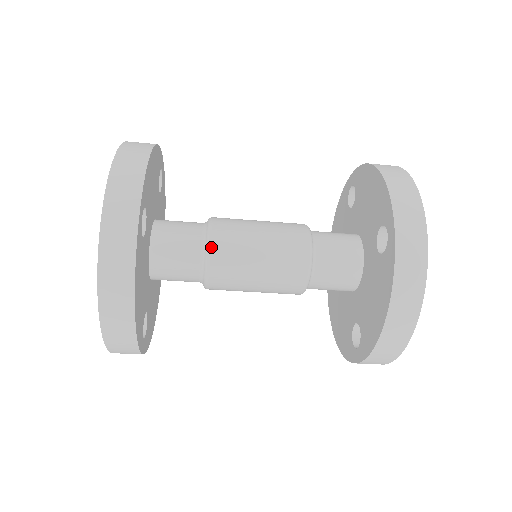
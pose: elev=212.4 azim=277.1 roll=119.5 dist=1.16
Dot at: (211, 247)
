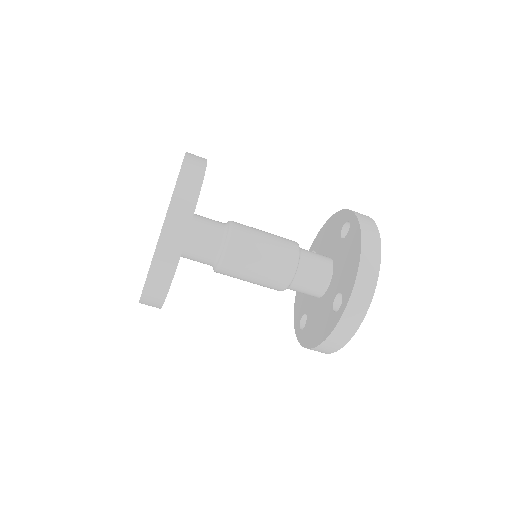
Dot at: (224, 260)
